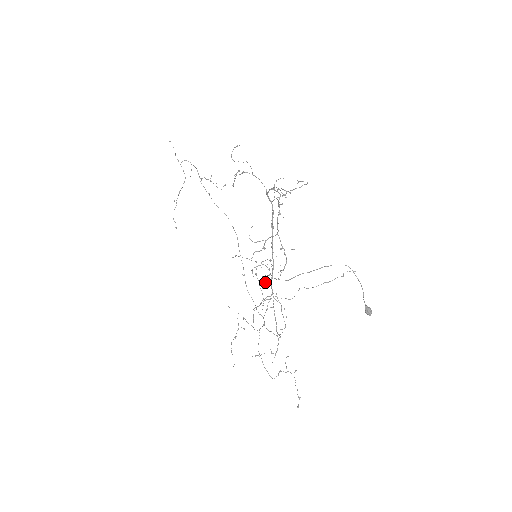
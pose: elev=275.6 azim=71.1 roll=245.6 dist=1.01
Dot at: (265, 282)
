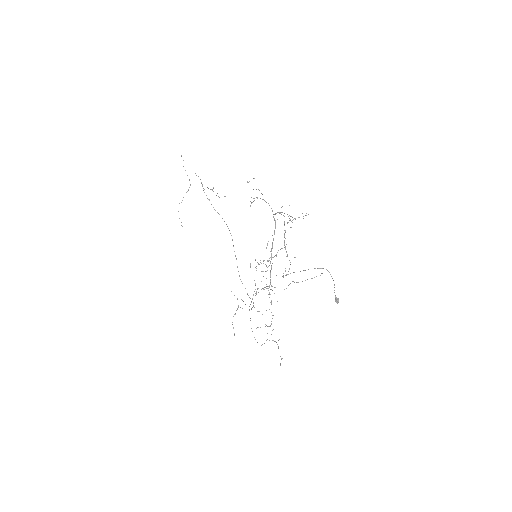
Dot at: (263, 276)
